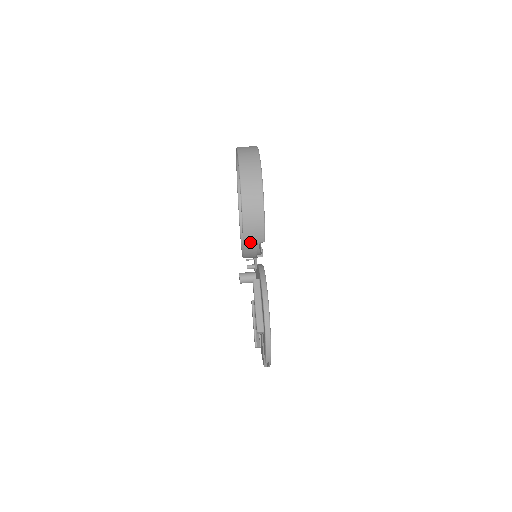
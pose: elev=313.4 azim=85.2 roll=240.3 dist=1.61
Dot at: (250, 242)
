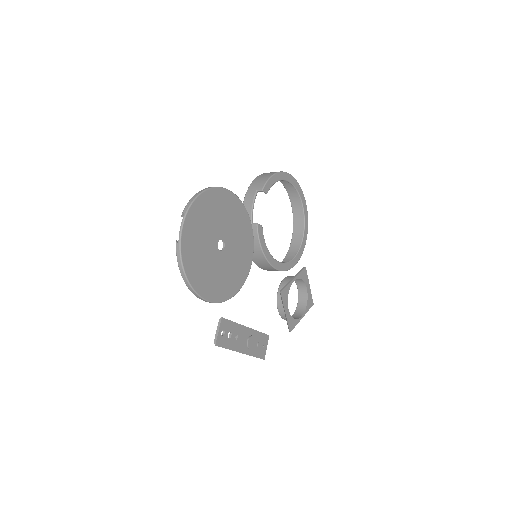
Dot at: (252, 190)
